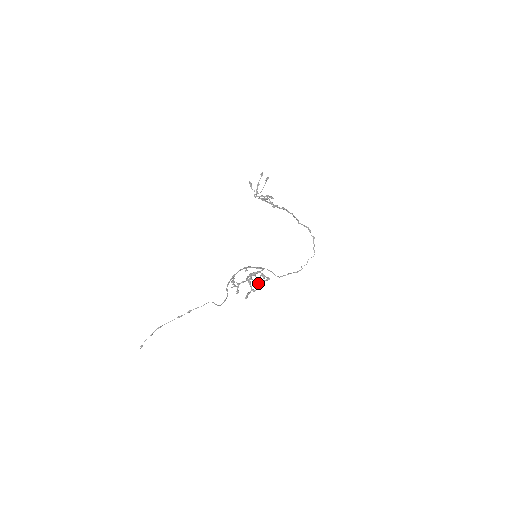
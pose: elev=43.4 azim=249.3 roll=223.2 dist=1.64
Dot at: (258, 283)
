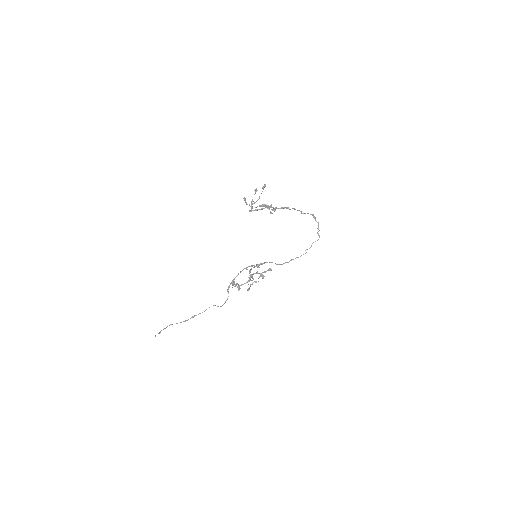
Dot at: occluded
